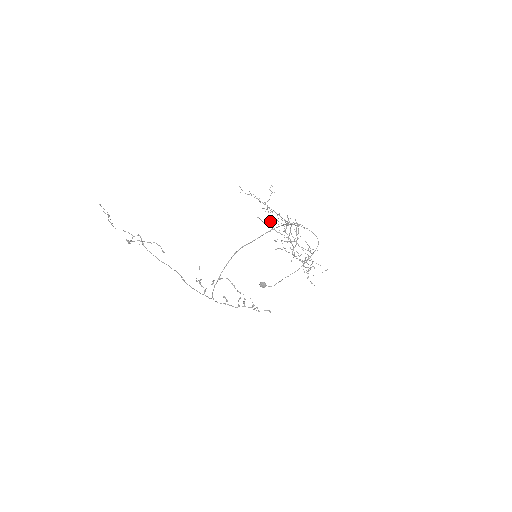
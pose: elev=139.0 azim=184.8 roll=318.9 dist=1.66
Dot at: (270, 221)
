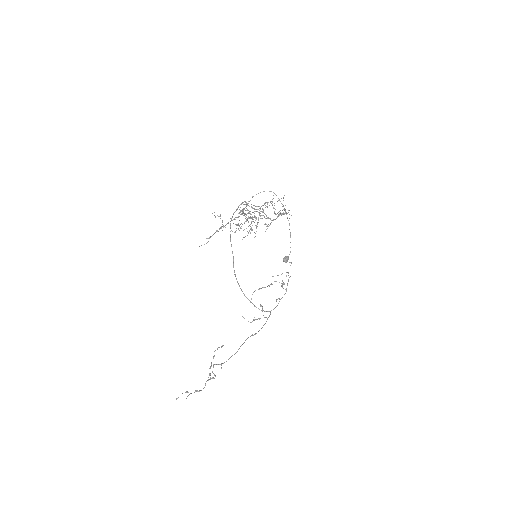
Dot at: occluded
